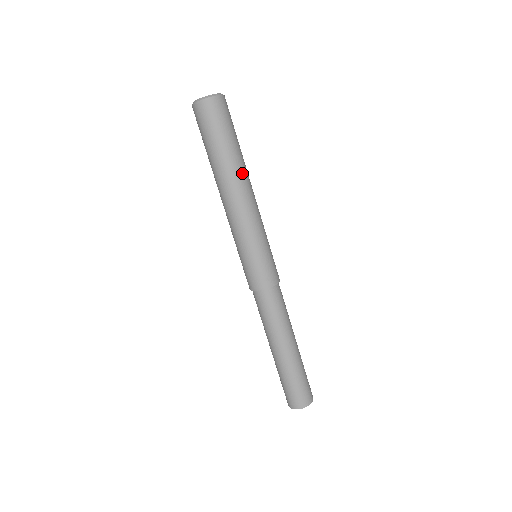
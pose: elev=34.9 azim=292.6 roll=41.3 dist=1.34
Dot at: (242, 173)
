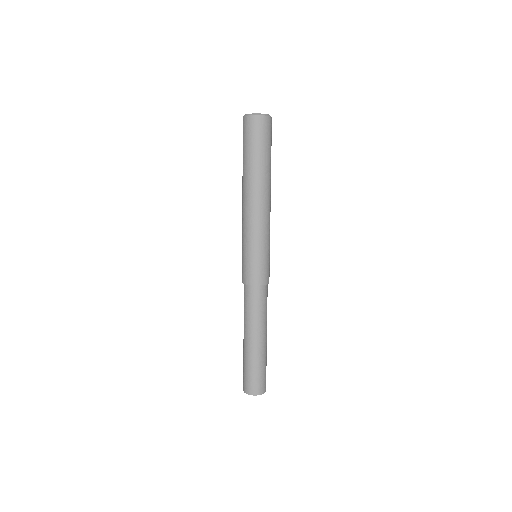
Dot at: (270, 184)
